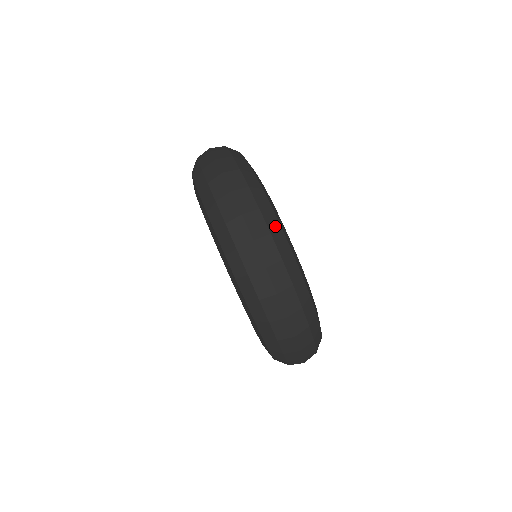
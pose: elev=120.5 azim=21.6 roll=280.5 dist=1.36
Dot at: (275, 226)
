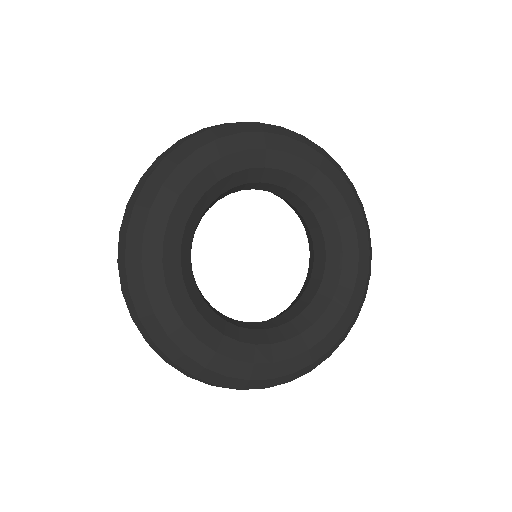
Dot at: (218, 379)
